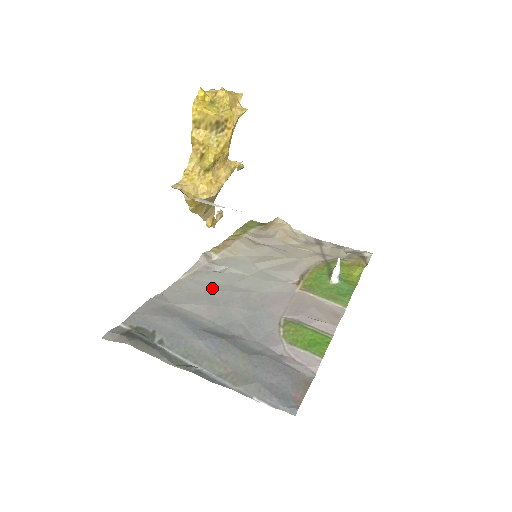
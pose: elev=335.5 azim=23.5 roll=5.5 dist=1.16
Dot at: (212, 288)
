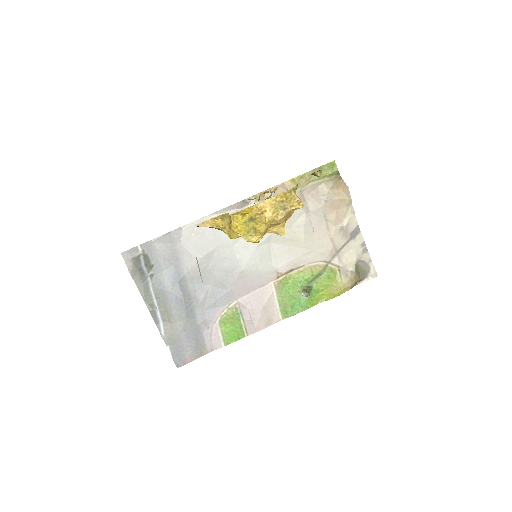
Dot at: (218, 244)
